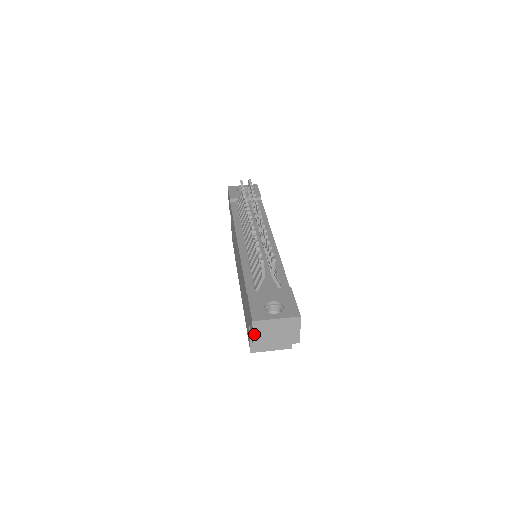
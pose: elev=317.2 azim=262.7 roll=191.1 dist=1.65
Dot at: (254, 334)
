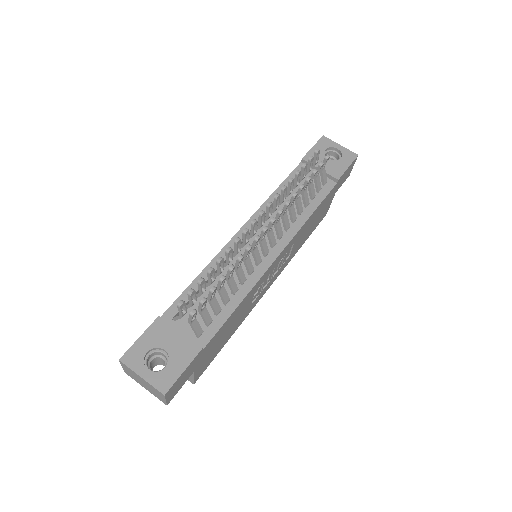
Dot at: (123, 367)
